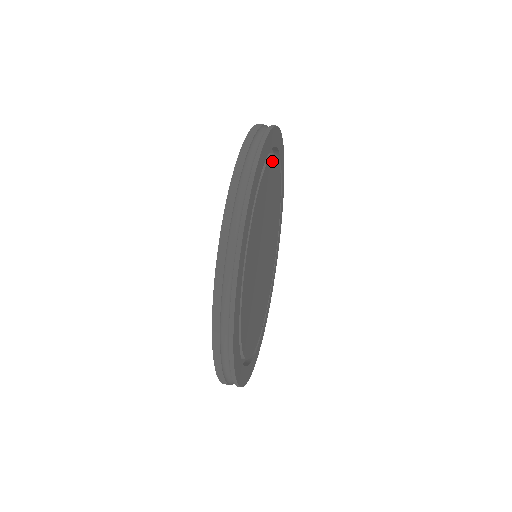
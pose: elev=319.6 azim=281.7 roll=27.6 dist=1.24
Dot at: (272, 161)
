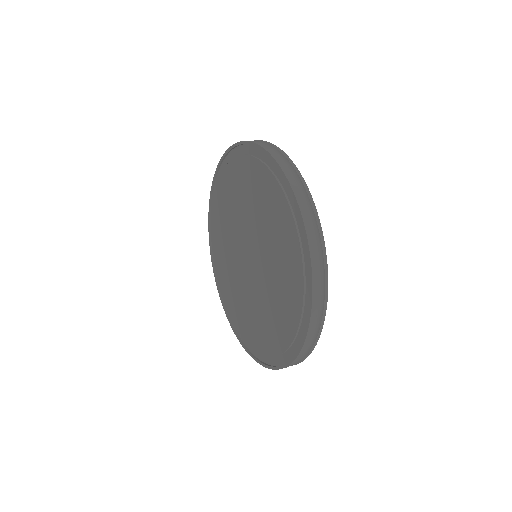
Dot at: occluded
